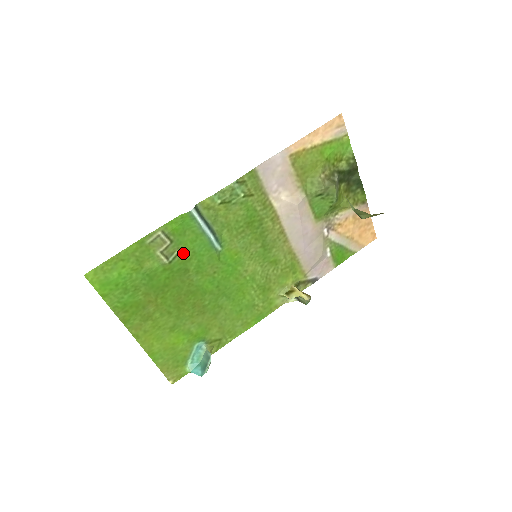
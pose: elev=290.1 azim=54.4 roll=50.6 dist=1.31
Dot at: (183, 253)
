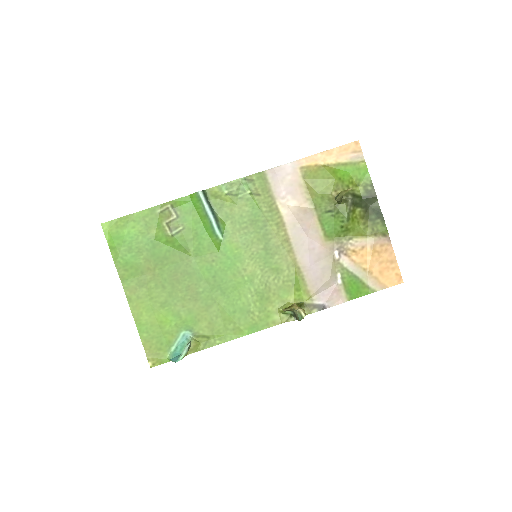
Dot at: (186, 231)
